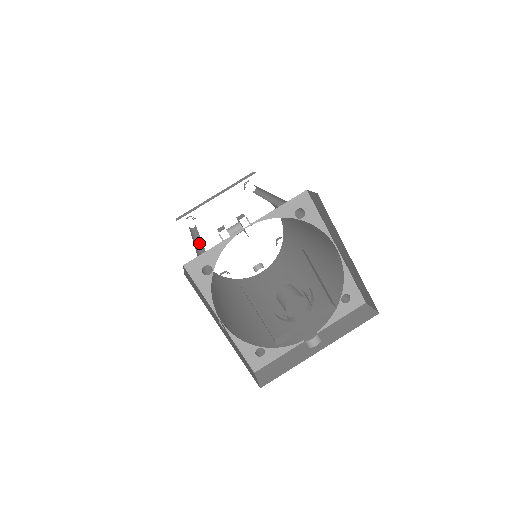
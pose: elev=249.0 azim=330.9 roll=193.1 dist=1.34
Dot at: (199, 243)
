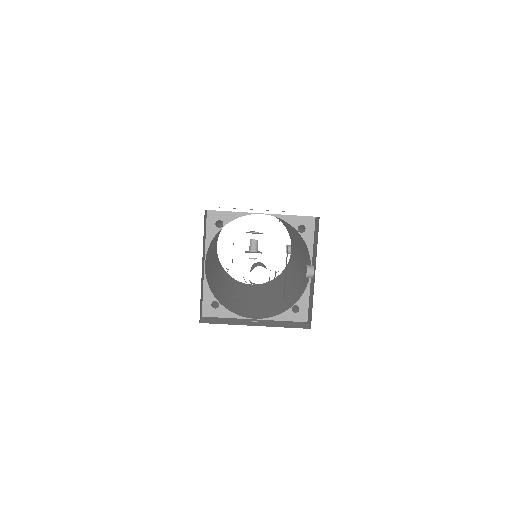
Dot at: occluded
